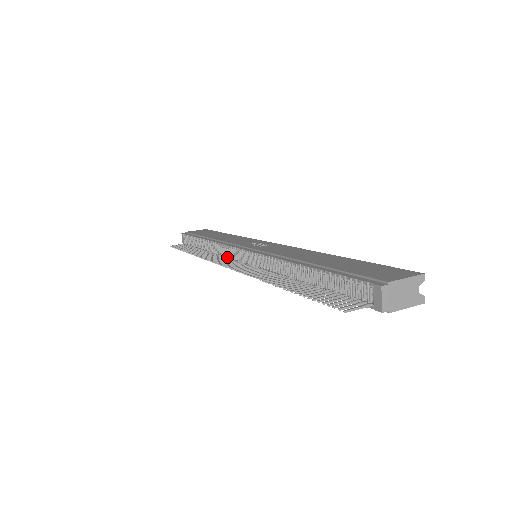
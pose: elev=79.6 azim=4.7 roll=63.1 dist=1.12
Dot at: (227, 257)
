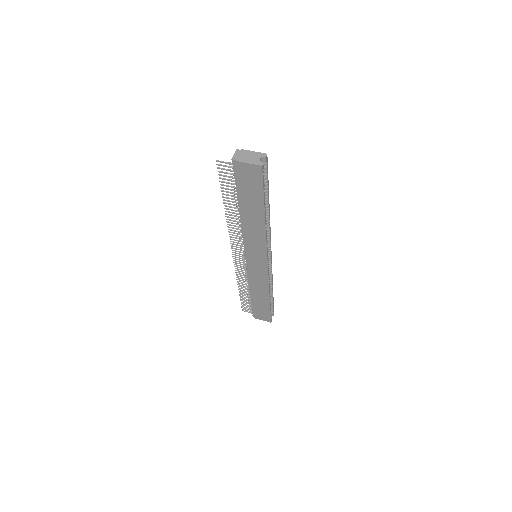
Dot at: (246, 268)
